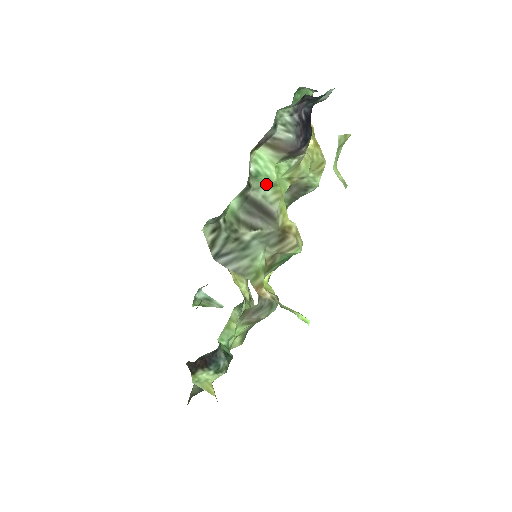
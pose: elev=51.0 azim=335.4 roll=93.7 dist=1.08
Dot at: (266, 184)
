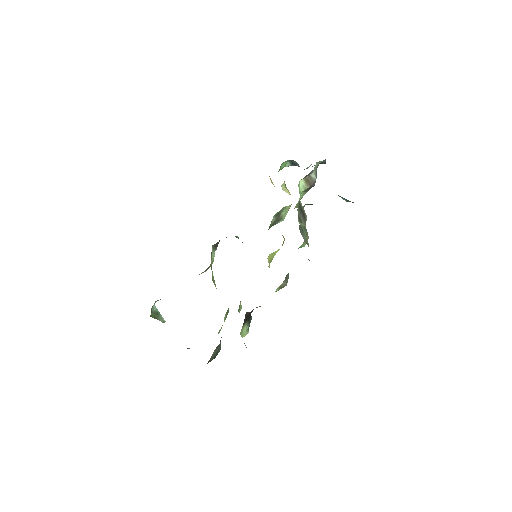
Dot at: occluded
